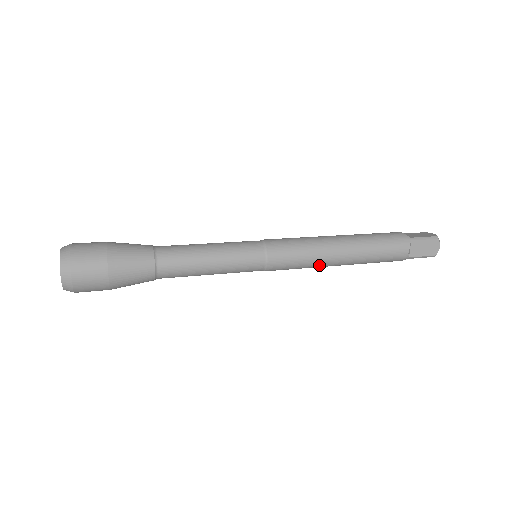
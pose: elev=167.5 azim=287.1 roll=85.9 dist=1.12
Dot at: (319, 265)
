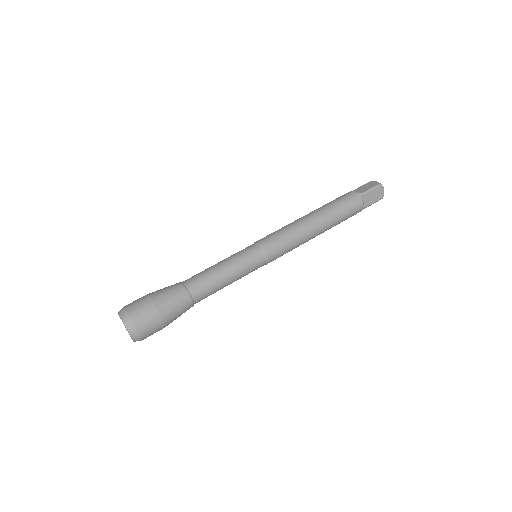
Dot at: occluded
